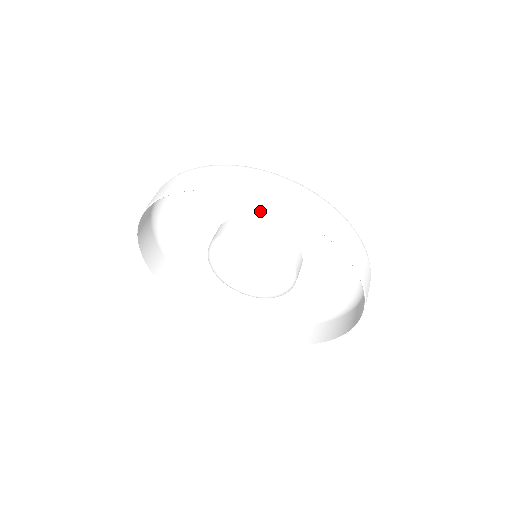
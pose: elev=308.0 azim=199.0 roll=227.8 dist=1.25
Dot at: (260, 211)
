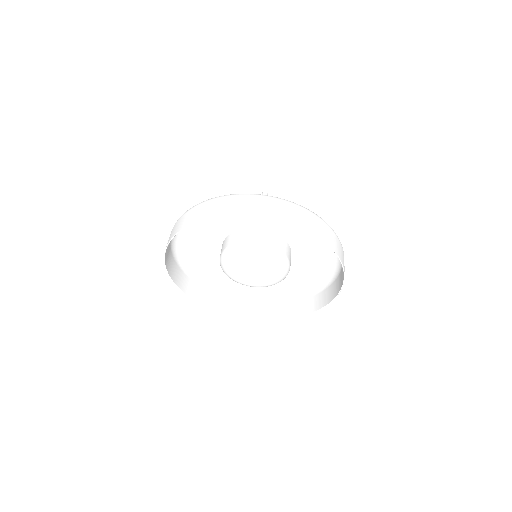
Dot at: (262, 223)
